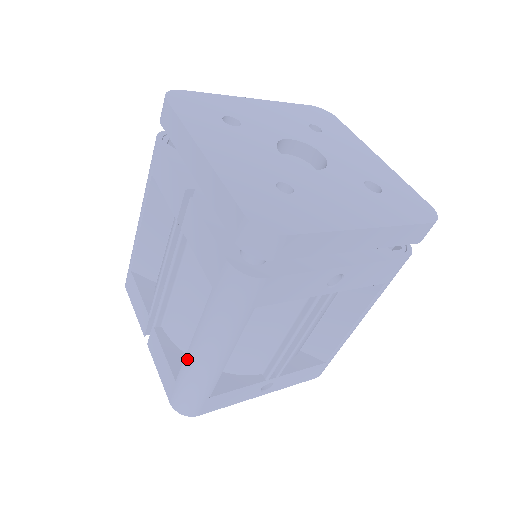
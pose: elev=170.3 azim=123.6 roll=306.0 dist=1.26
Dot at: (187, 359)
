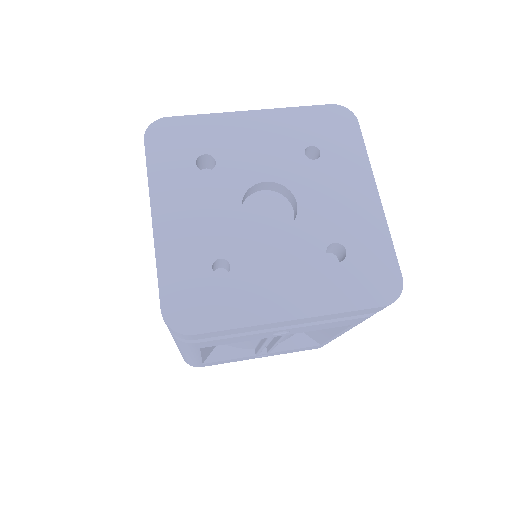
Dot at: occluded
